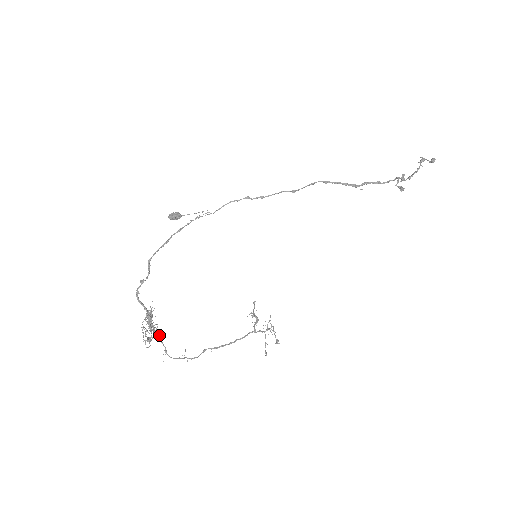
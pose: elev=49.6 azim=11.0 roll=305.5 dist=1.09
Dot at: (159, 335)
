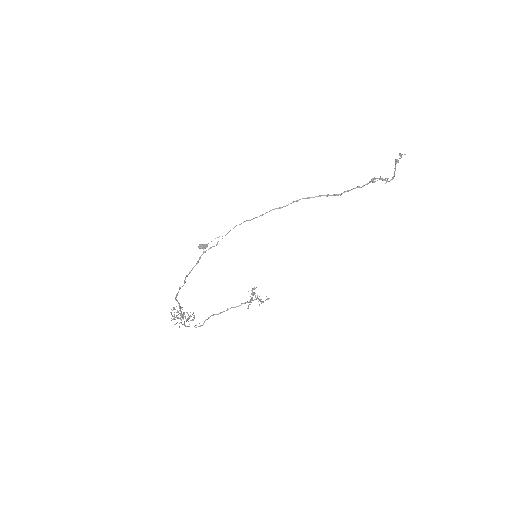
Dot at: (183, 316)
